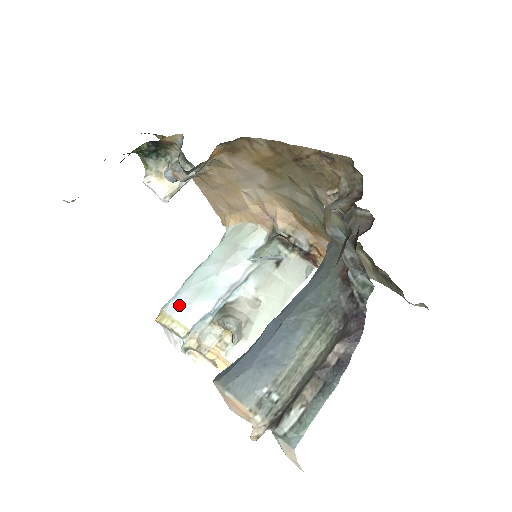
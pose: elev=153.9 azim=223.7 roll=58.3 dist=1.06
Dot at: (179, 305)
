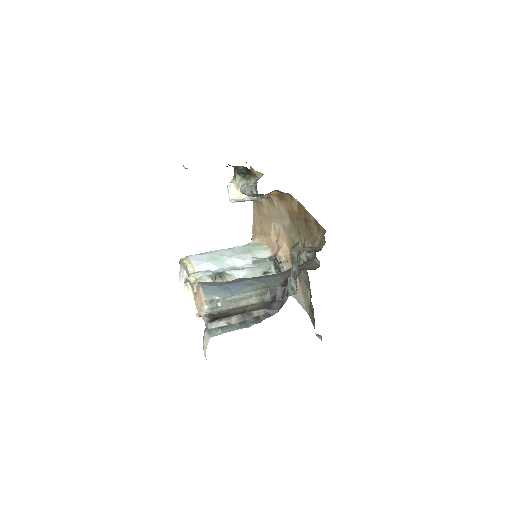
Dot at: (199, 258)
